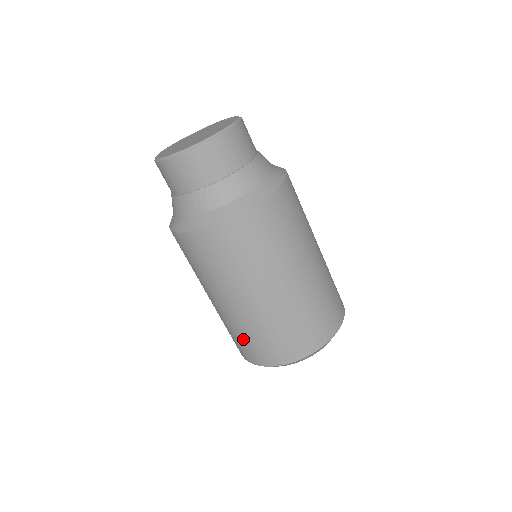
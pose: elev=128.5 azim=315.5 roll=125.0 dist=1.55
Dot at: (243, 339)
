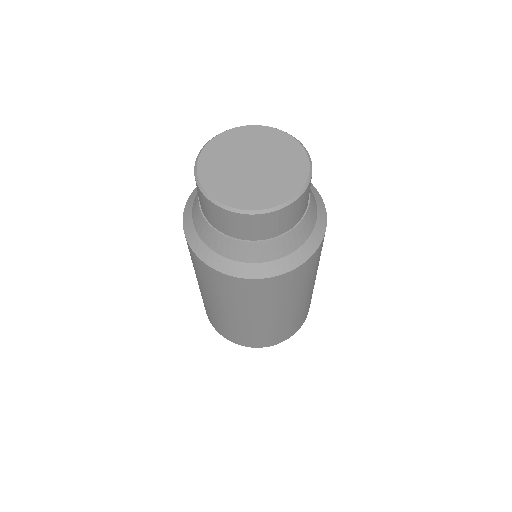
Dot at: (245, 335)
